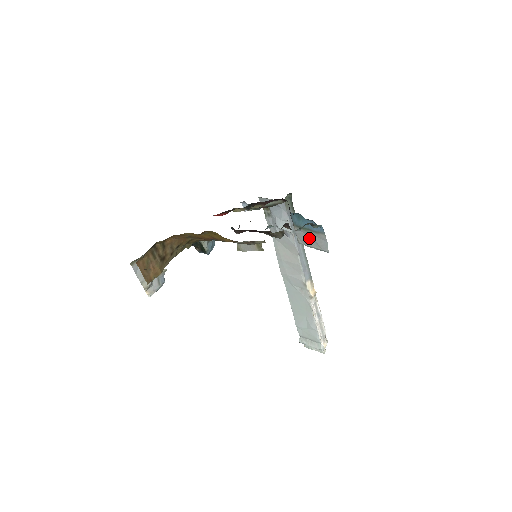
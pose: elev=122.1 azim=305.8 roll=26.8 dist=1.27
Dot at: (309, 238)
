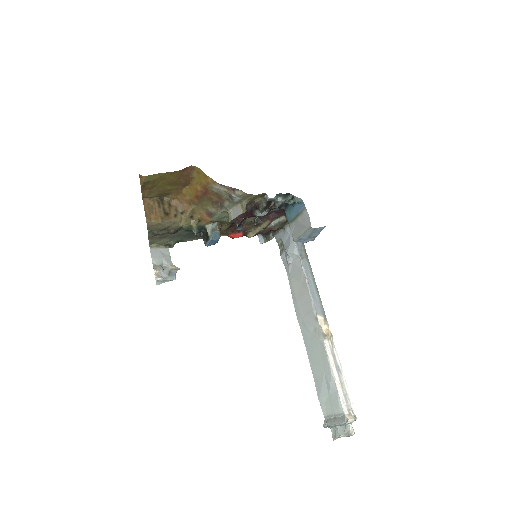
Dot at: (299, 227)
